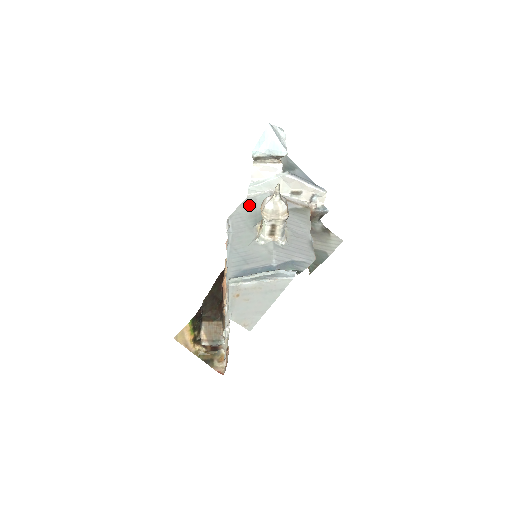
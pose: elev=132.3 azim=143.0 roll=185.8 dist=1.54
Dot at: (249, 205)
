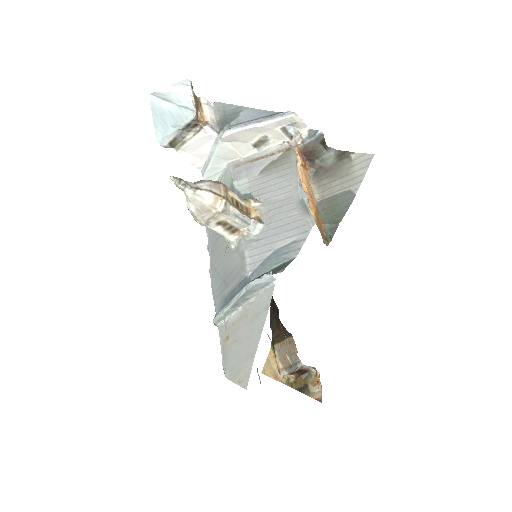
Dot at: occluded
